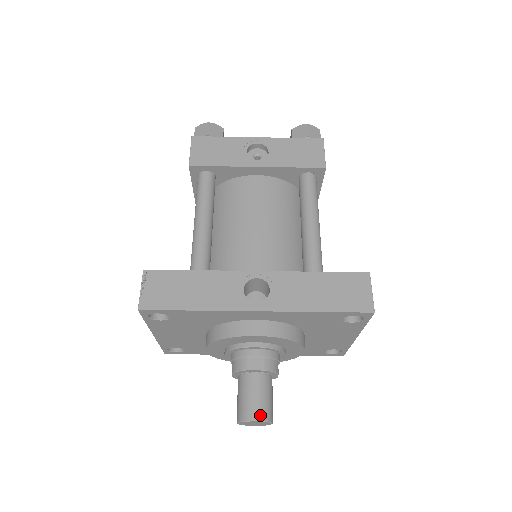
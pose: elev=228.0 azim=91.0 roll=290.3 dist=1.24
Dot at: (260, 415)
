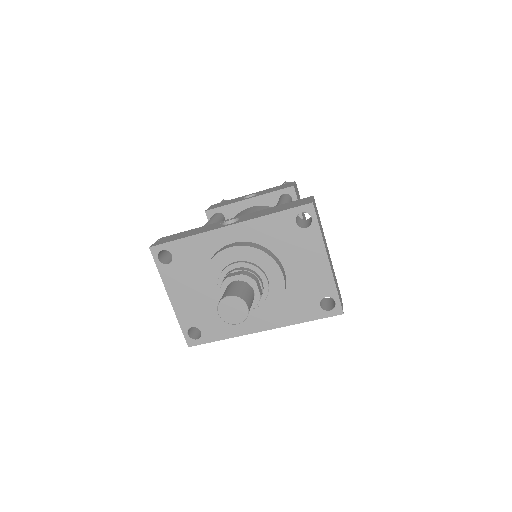
Dot at: (233, 294)
